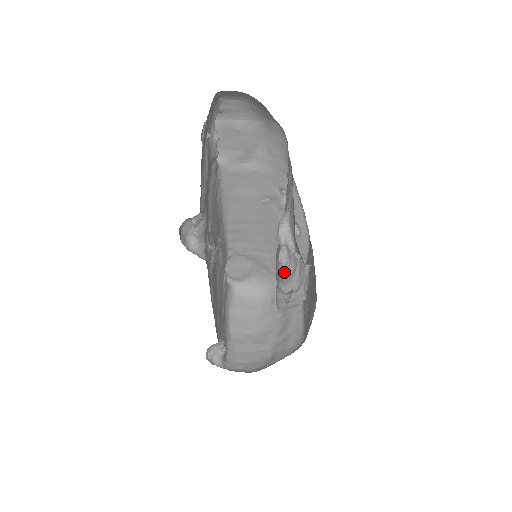
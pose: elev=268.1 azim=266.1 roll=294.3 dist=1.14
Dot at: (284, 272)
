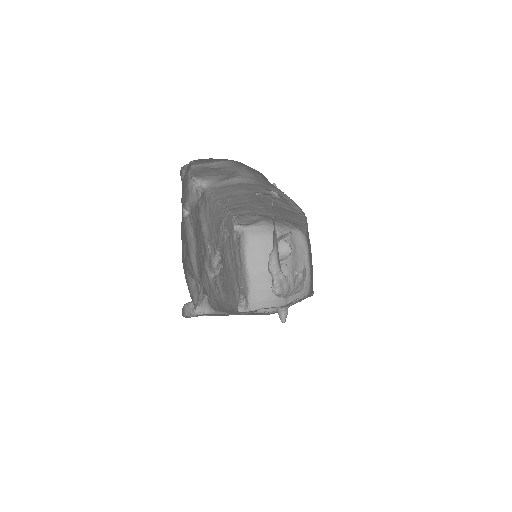
Dot at: (279, 296)
